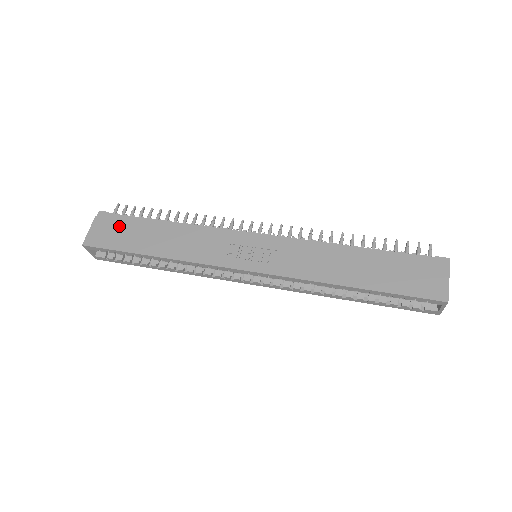
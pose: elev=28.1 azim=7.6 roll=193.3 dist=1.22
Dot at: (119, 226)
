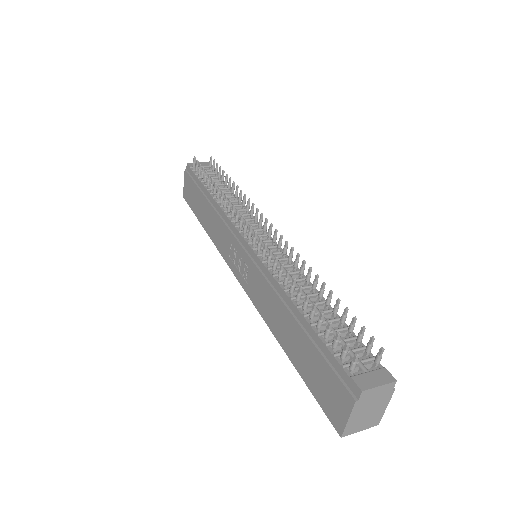
Dot at: (192, 187)
